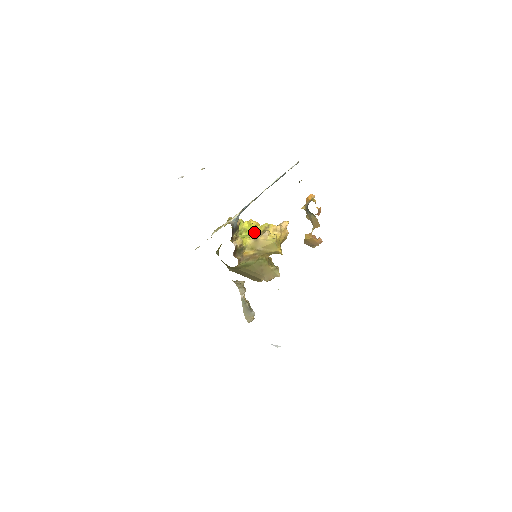
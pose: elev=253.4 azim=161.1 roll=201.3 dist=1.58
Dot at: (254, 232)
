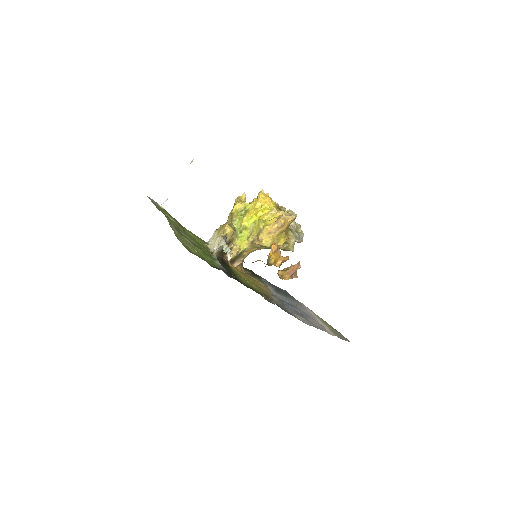
Dot at: (253, 229)
